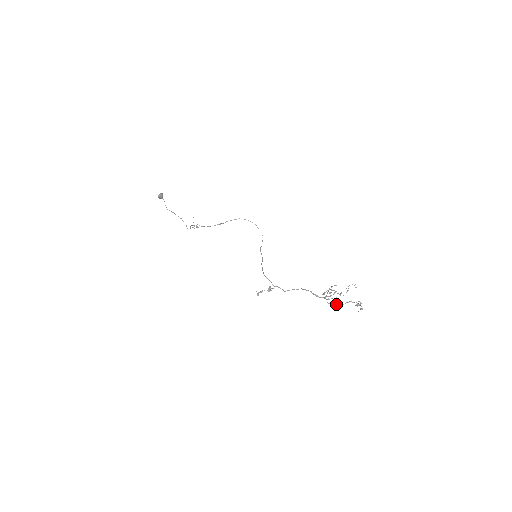
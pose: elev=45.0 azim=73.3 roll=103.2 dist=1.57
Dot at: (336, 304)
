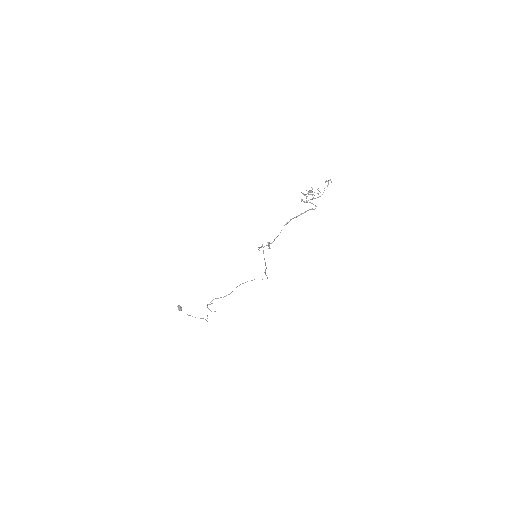
Dot at: (311, 190)
